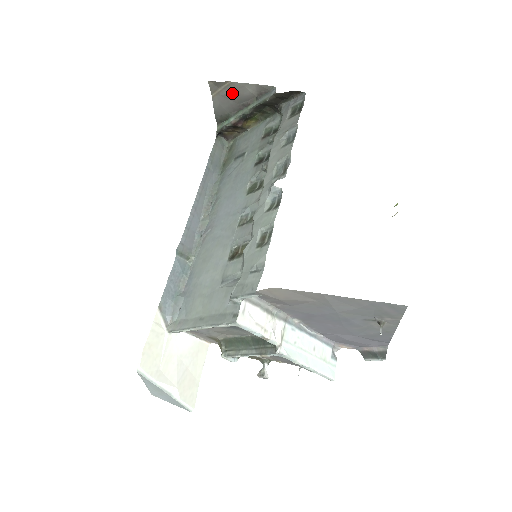
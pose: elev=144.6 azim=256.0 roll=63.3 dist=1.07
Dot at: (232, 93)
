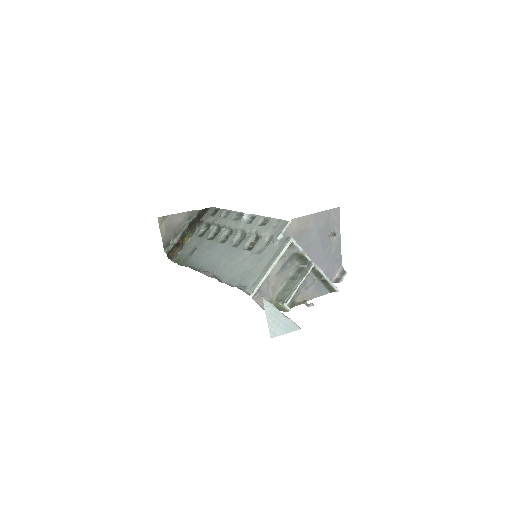
Dot at: (172, 223)
